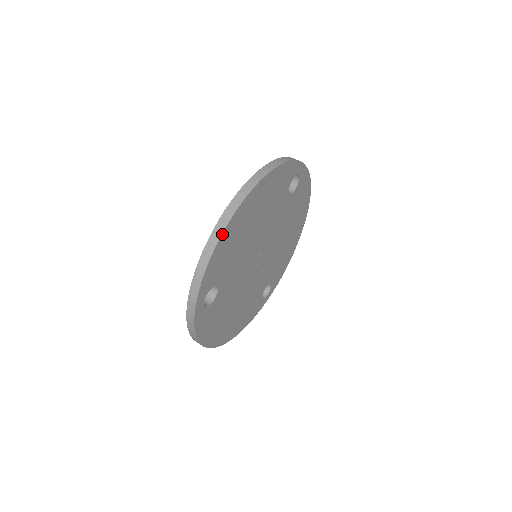
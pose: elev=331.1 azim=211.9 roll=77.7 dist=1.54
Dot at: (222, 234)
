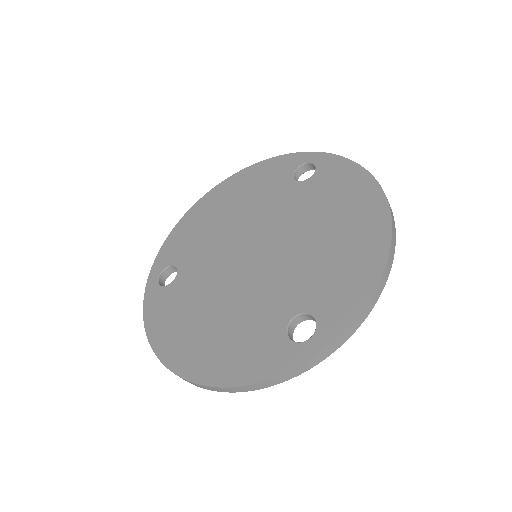
Dot at: (389, 271)
